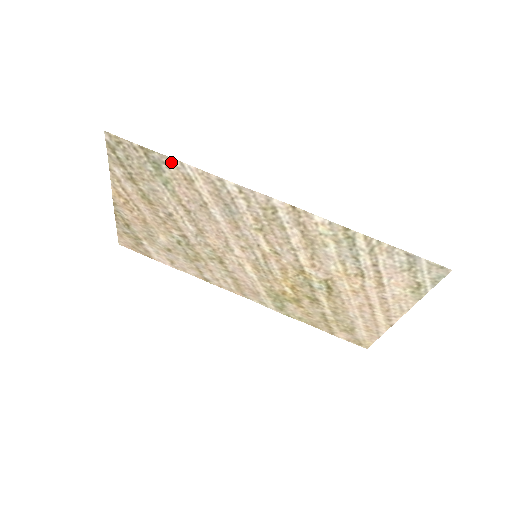
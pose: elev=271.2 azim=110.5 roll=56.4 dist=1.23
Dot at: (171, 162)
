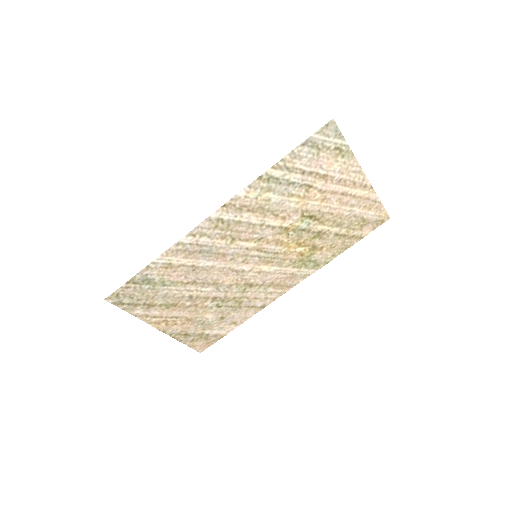
Dot at: (148, 270)
